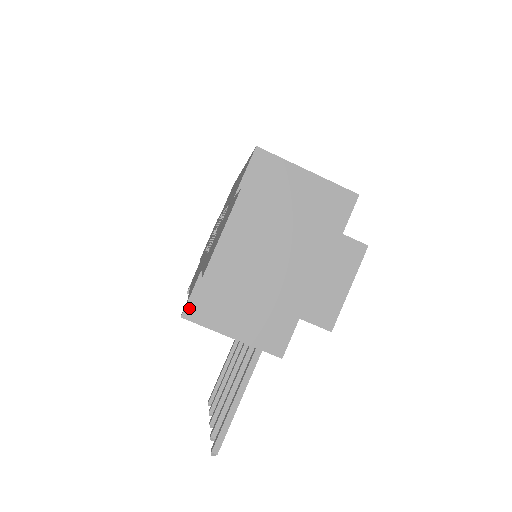
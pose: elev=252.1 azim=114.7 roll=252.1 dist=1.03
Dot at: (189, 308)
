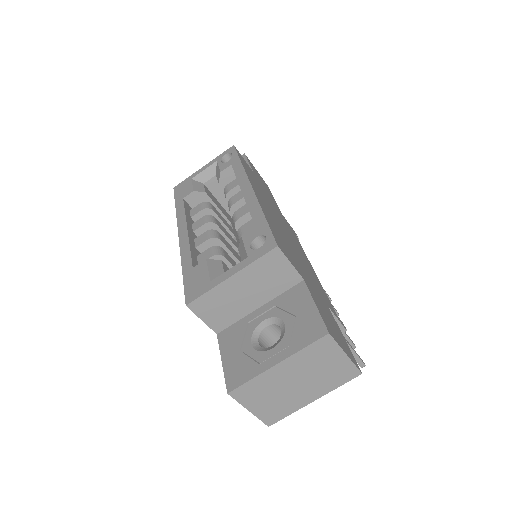
Dot at: occluded
